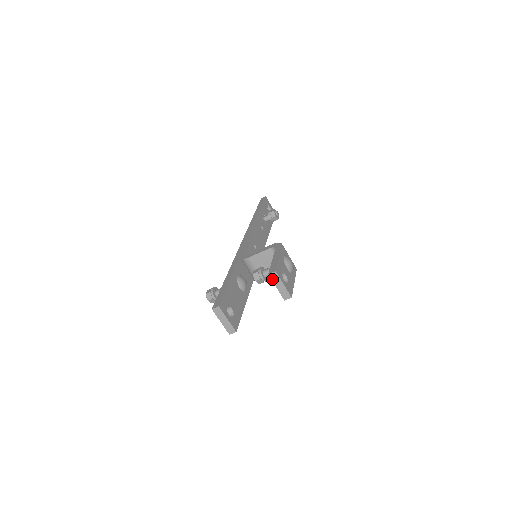
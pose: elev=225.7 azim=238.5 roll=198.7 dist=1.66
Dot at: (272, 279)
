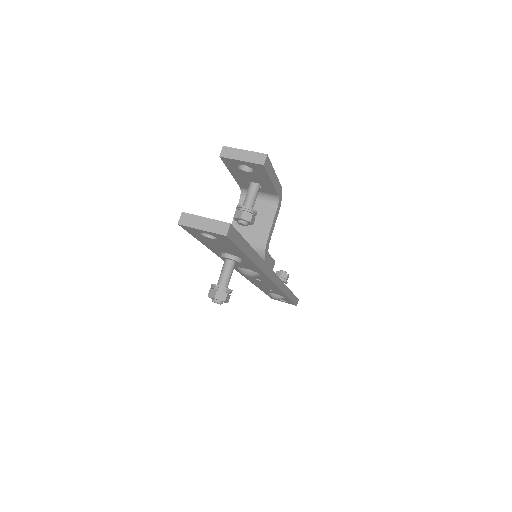
Dot at: (228, 157)
